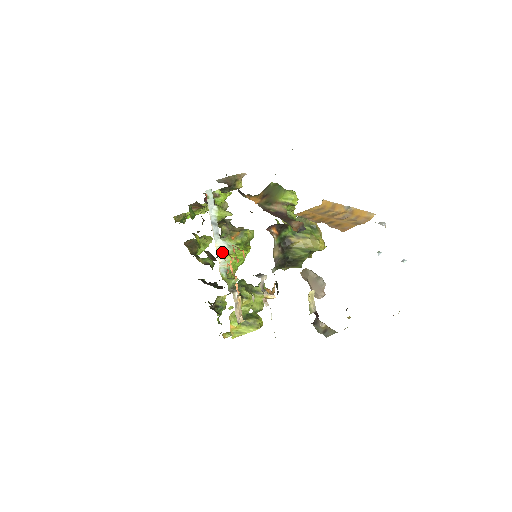
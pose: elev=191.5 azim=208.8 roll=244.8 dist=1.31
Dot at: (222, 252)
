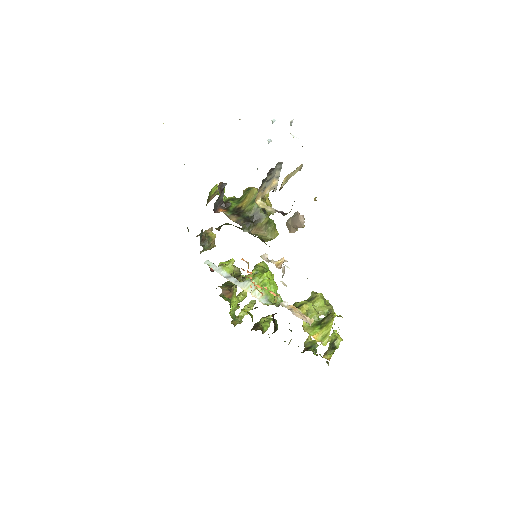
Dot at: (250, 289)
